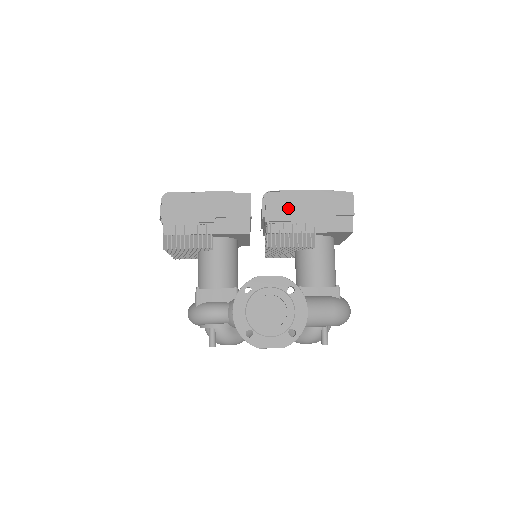
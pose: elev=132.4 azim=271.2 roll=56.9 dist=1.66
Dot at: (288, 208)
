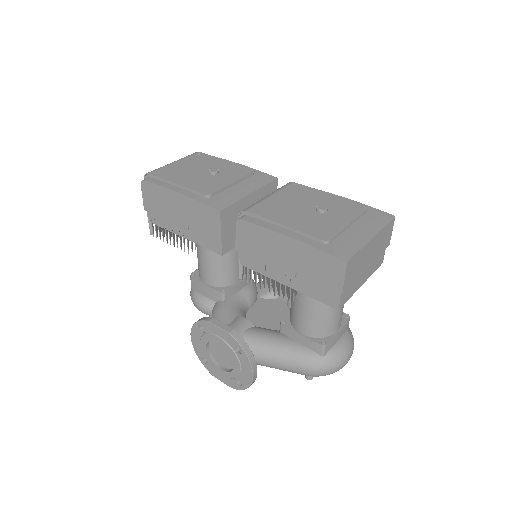
Dot at: (260, 247)
